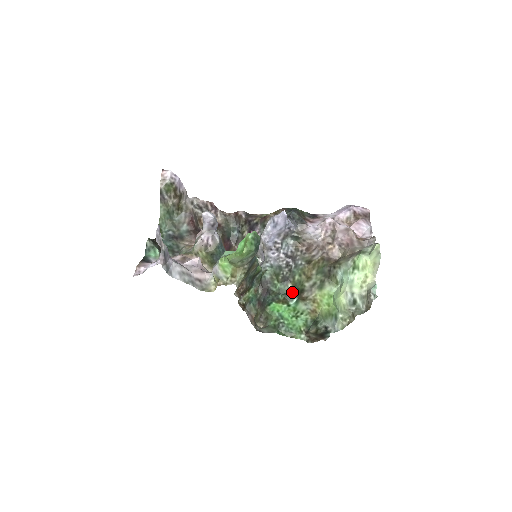
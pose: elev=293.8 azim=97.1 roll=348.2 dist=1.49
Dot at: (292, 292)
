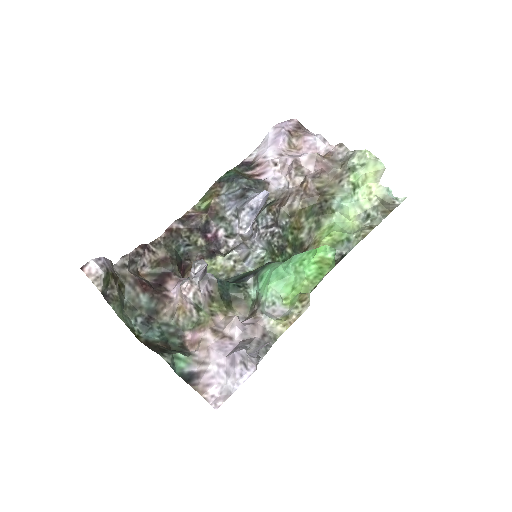
Dot at: (293, 253)
